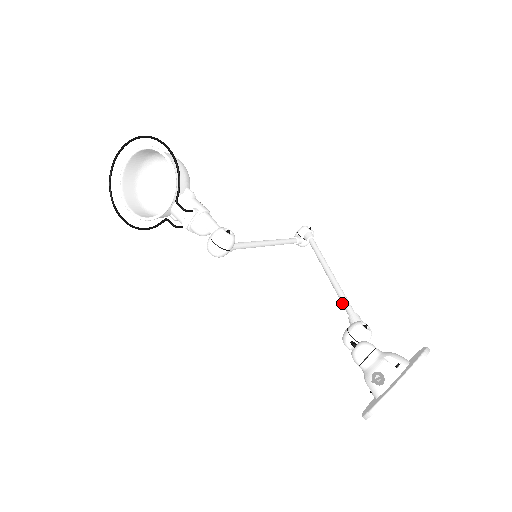
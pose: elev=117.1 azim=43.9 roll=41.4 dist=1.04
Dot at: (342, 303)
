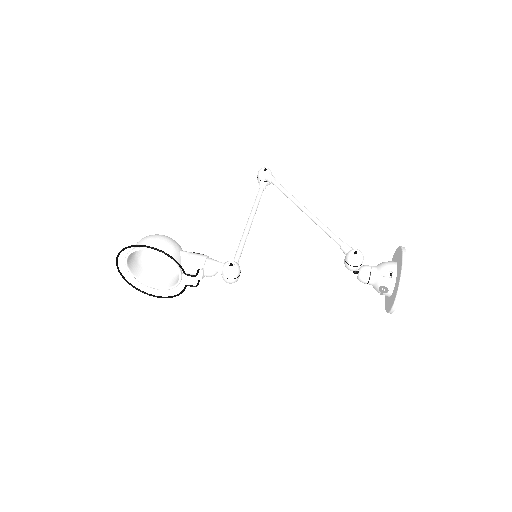
Dot at: (330, 237)
